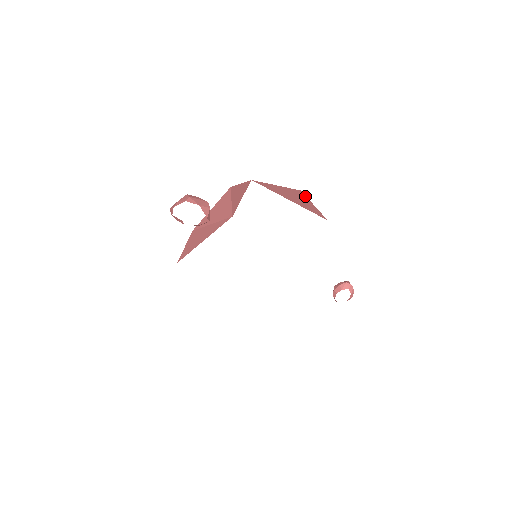
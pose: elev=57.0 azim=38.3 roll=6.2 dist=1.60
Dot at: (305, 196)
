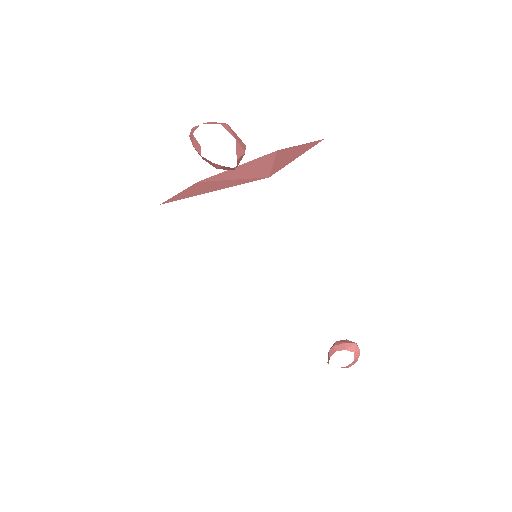
Dot at: occluded
